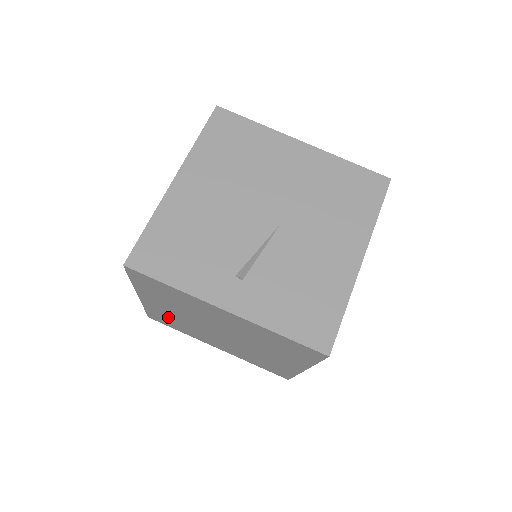
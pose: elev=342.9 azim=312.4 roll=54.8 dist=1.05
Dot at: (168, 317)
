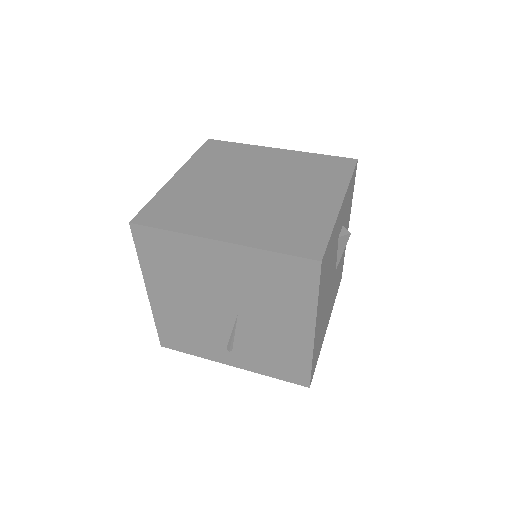
Dot at: occluded
